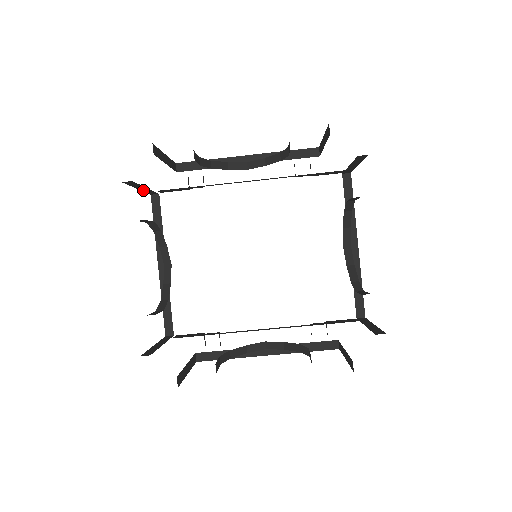
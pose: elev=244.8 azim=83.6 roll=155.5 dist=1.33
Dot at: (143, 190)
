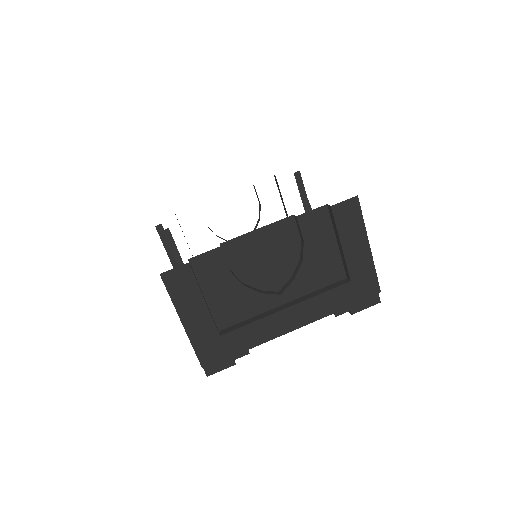
Dot at: (172, 262)
